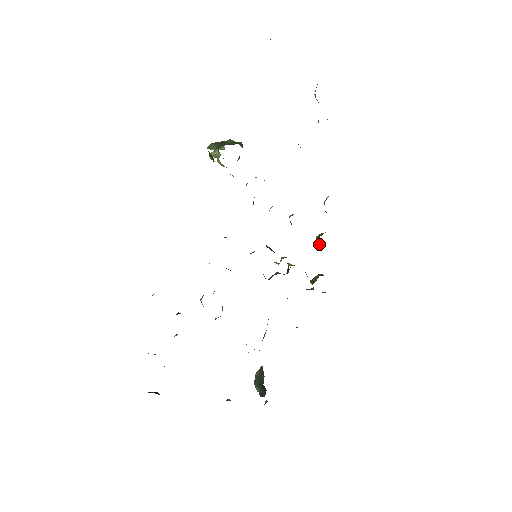
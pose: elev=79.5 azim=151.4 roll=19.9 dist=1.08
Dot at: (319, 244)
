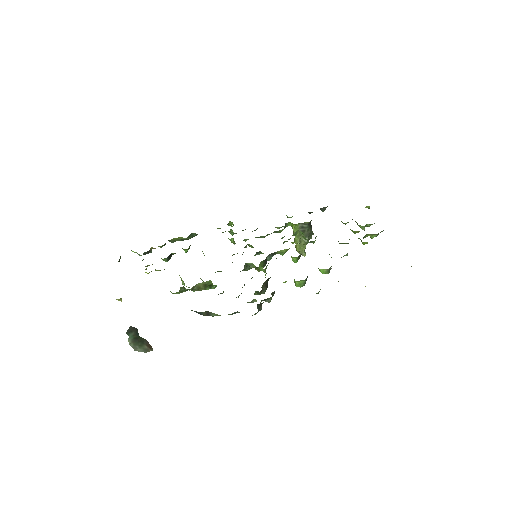
Dot at: occluded
